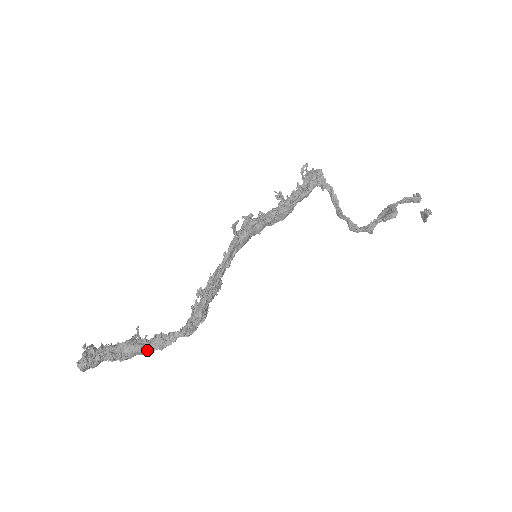
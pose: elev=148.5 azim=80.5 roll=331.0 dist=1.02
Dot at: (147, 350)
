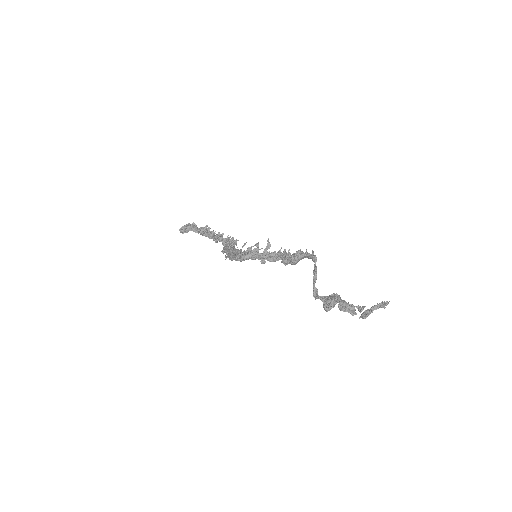
Dot at: occluded
